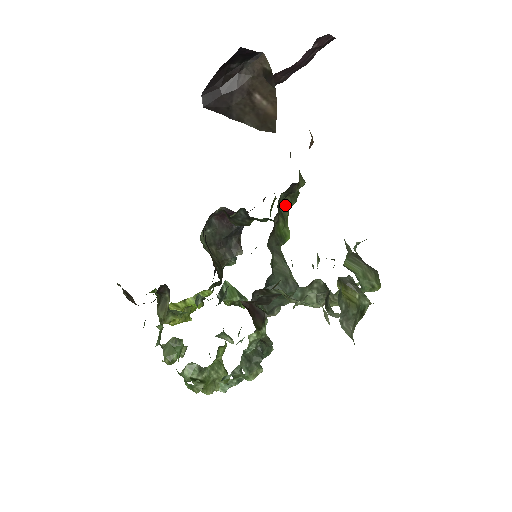
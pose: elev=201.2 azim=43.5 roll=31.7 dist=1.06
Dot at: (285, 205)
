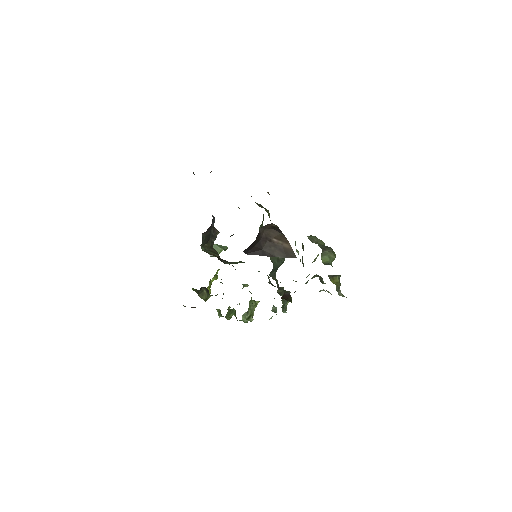
Dot at: (261, 226)
